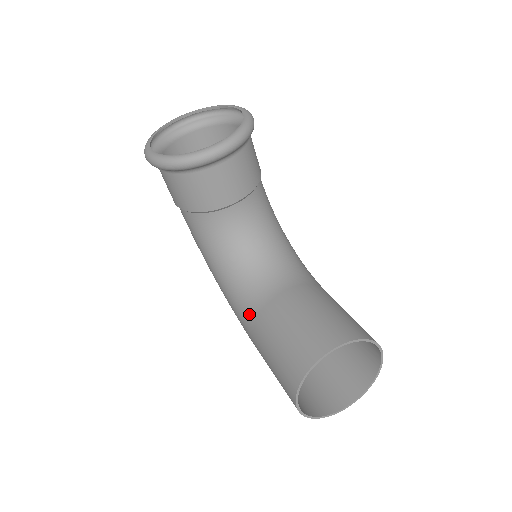
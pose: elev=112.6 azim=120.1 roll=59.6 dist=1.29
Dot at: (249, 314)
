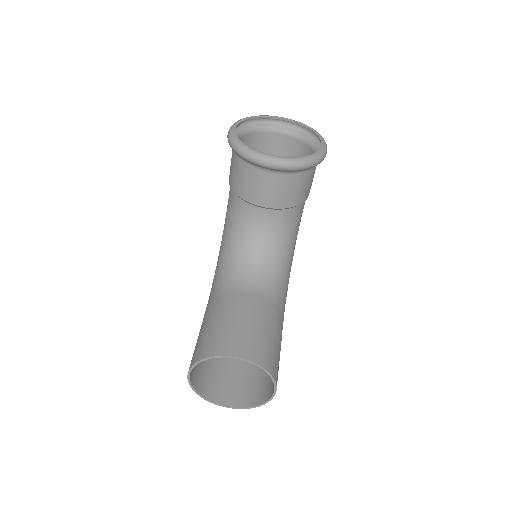
Dot at: (216, 291)
